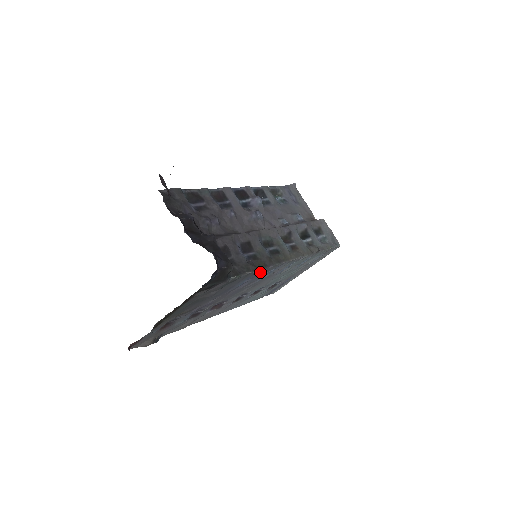
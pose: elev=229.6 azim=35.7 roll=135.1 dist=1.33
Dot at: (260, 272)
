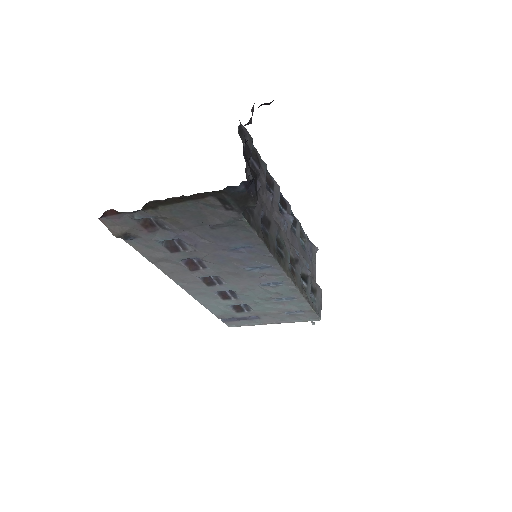
Dot at: (260, 252)
